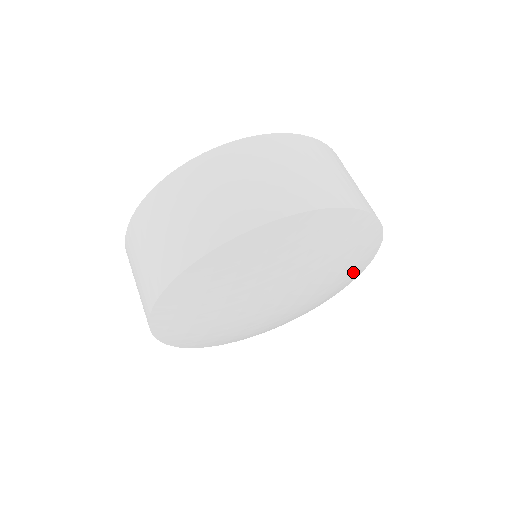
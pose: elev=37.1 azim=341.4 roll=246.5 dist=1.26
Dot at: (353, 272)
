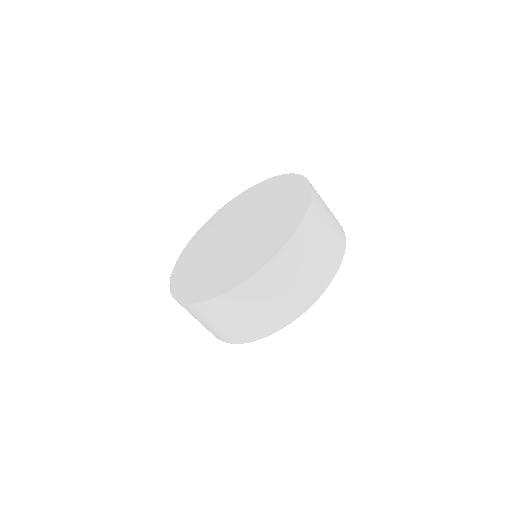
Dot at: occluded
